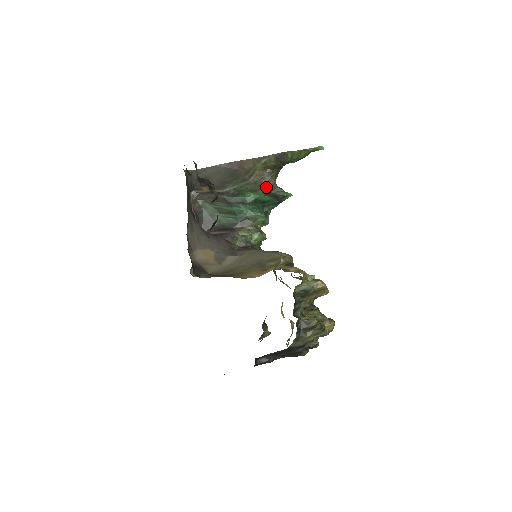
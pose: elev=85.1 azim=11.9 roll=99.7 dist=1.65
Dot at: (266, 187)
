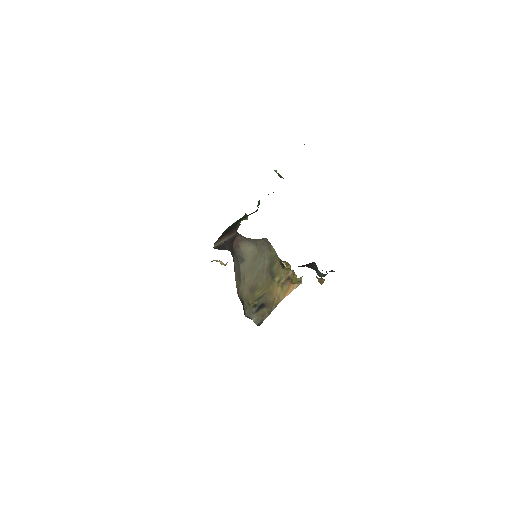
Dot at: occluded
